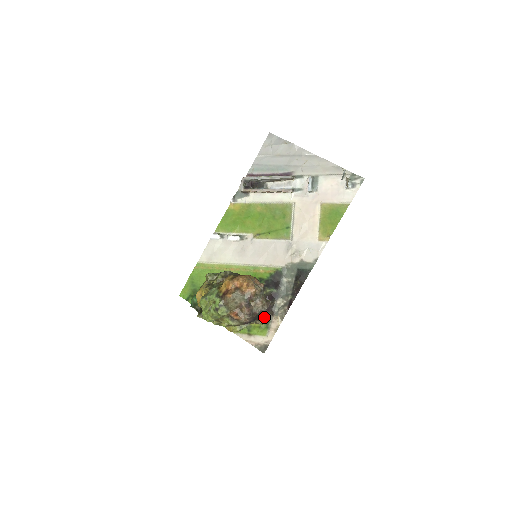
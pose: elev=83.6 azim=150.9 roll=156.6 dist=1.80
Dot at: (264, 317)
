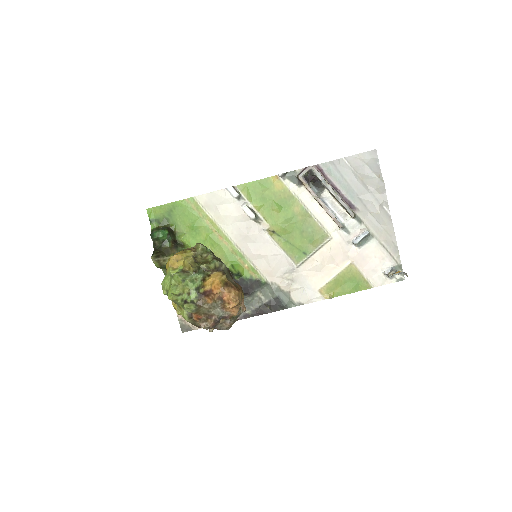
Dot at: occluded
